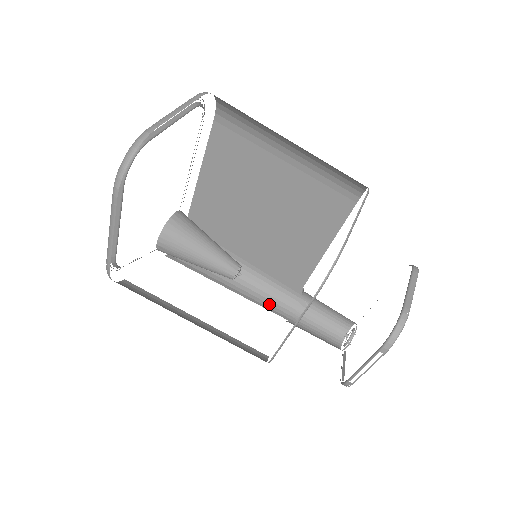
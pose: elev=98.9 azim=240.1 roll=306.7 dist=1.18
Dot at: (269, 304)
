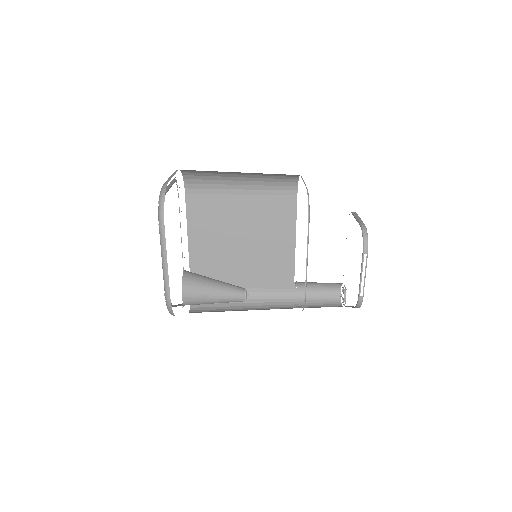
Dot at: (278, 307)
